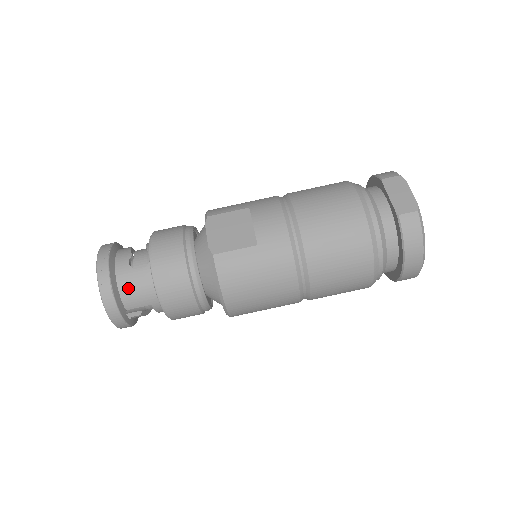
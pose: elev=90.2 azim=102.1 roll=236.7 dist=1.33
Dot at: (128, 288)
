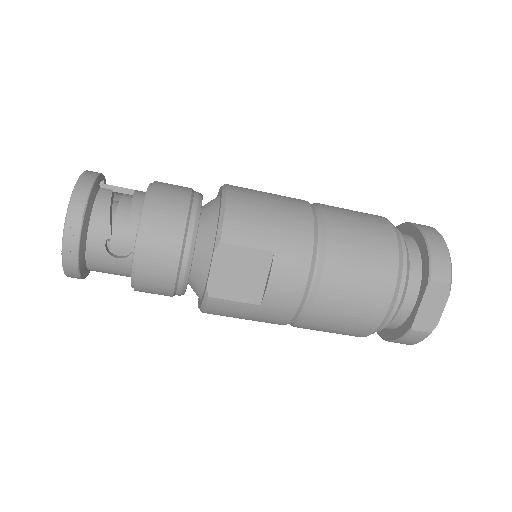
Dot at: (98, 267)
